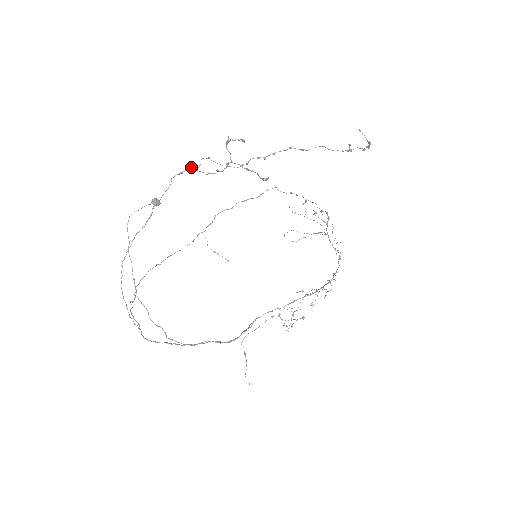
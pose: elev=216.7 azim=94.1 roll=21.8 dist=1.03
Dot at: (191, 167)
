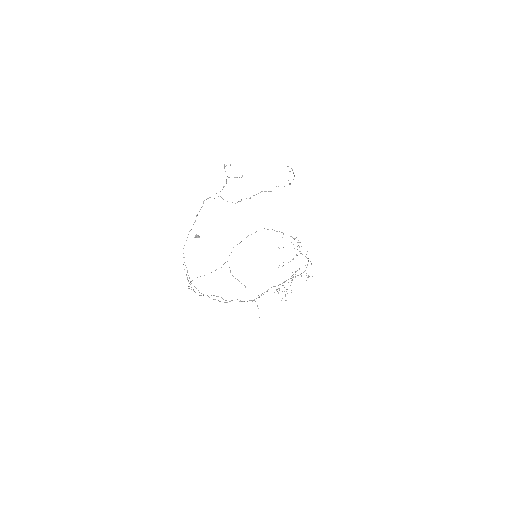
Dot at: occluded
